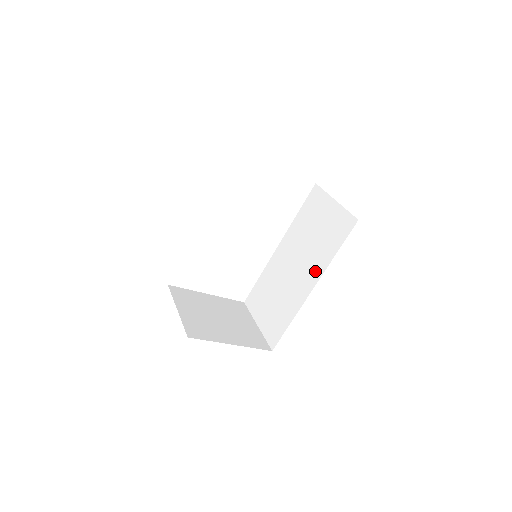
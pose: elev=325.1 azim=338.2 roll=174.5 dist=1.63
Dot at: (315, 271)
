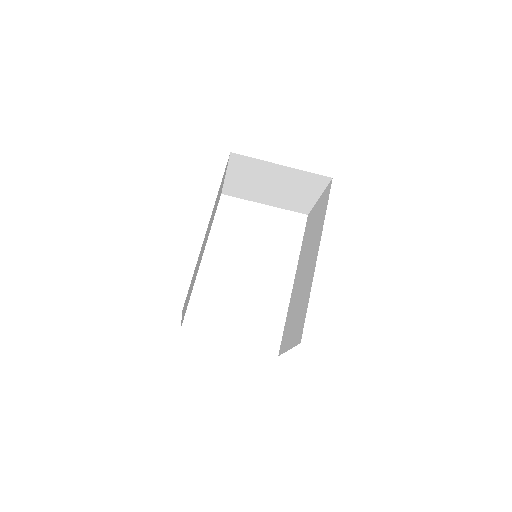
Dot at: (317, 244)
